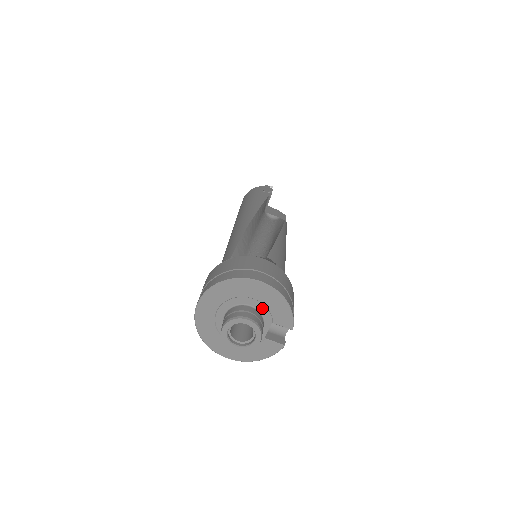
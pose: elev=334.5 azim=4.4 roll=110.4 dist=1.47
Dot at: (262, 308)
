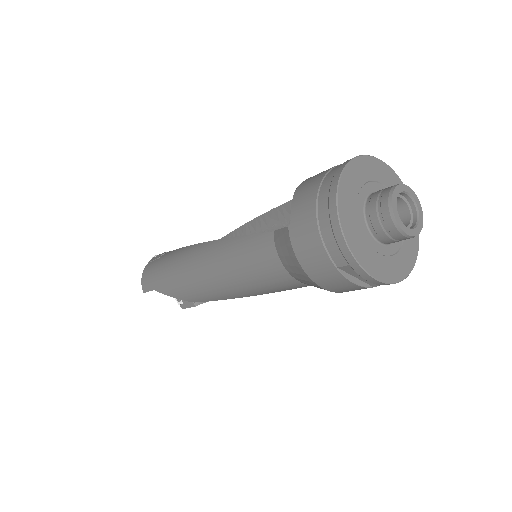
Dot at: (377, 187)
